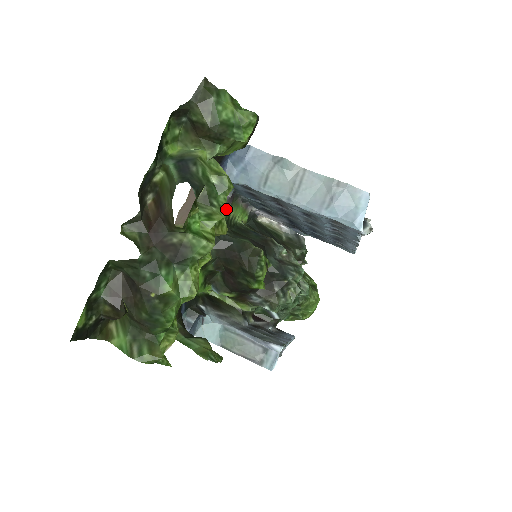
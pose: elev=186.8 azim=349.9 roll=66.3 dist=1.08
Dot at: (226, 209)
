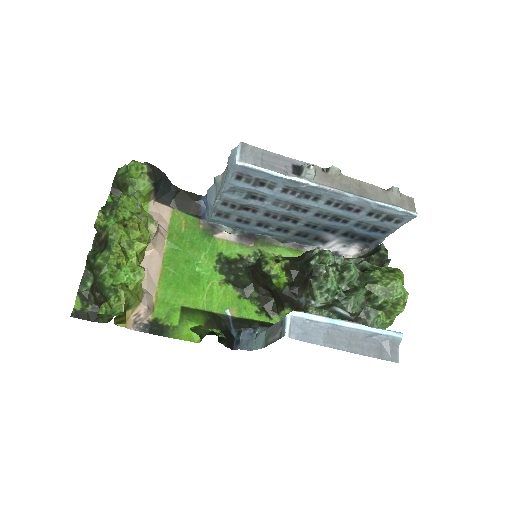
Dot at: (250, 248)
